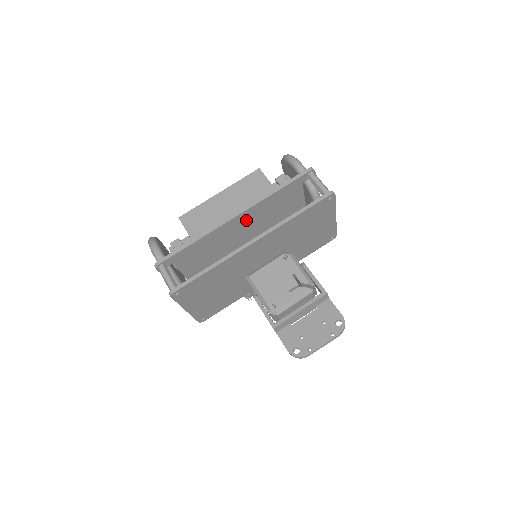
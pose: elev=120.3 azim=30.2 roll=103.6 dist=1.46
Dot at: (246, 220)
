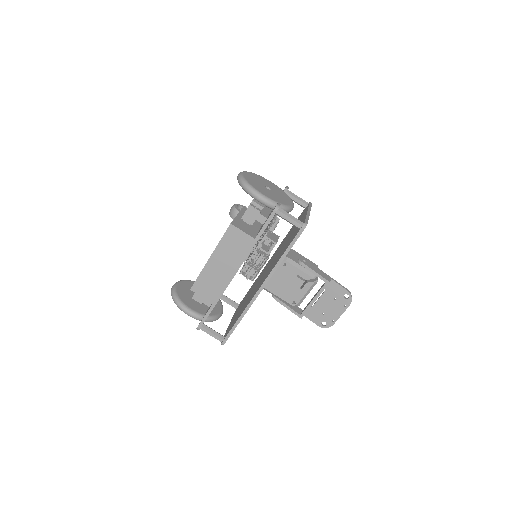
Dot at: occluded
